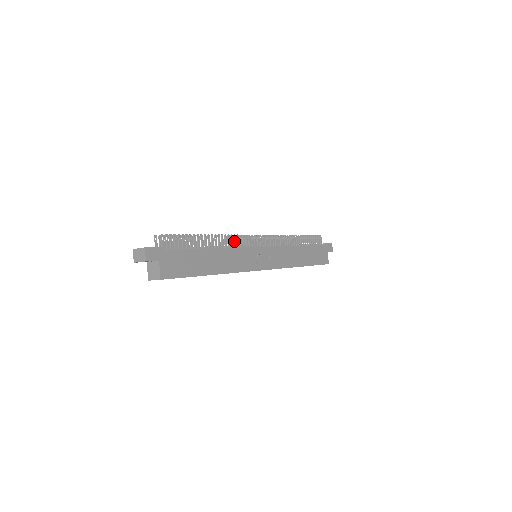
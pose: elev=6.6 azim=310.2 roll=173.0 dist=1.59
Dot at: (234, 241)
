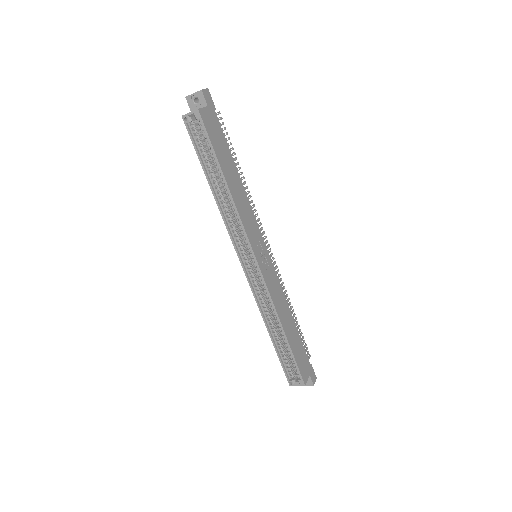
Dot at: (253, 211)
